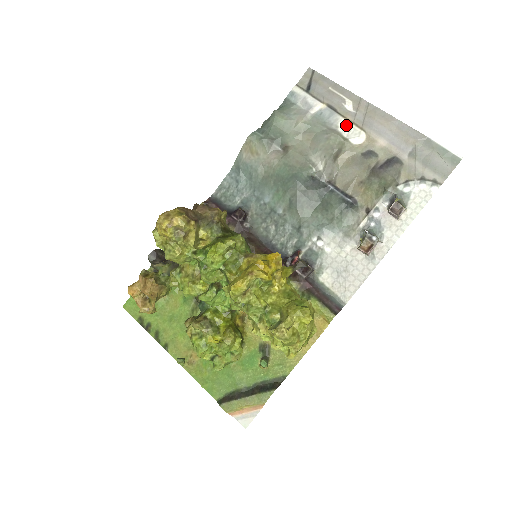
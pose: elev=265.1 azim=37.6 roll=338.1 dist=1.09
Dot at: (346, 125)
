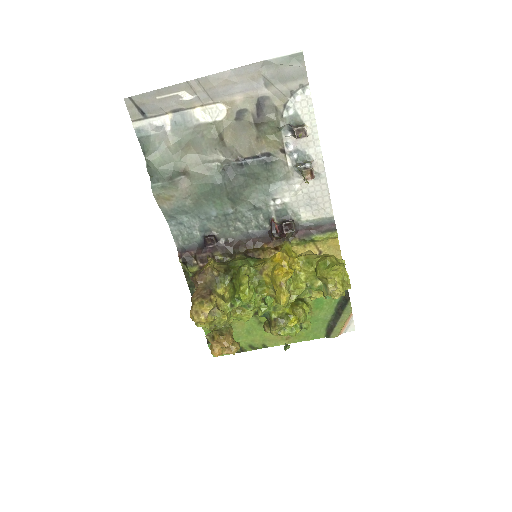
Dot at: (201, 112)
